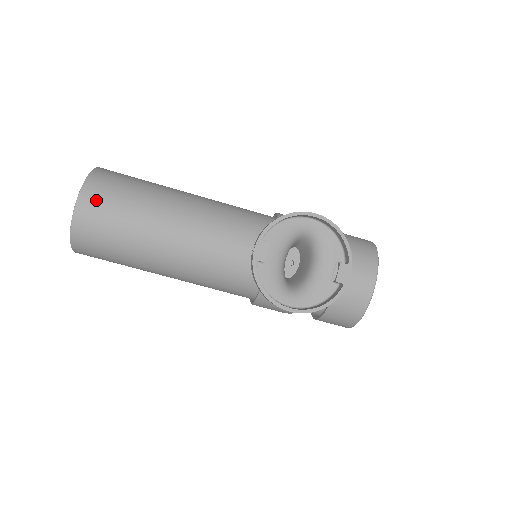
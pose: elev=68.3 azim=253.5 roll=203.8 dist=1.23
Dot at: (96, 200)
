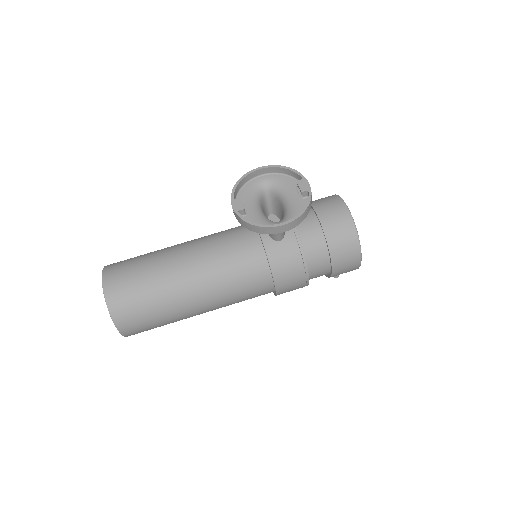
Dot at: (116, 273)
